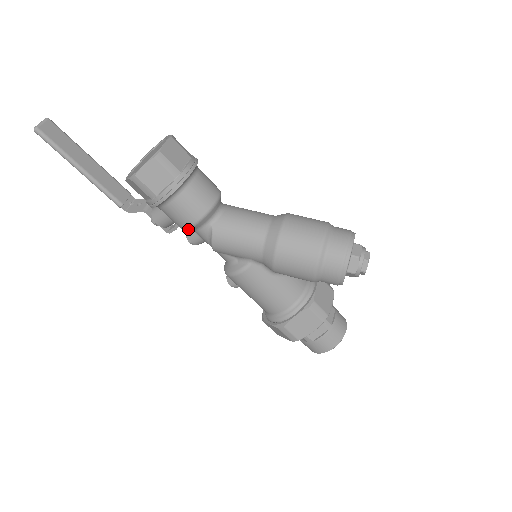
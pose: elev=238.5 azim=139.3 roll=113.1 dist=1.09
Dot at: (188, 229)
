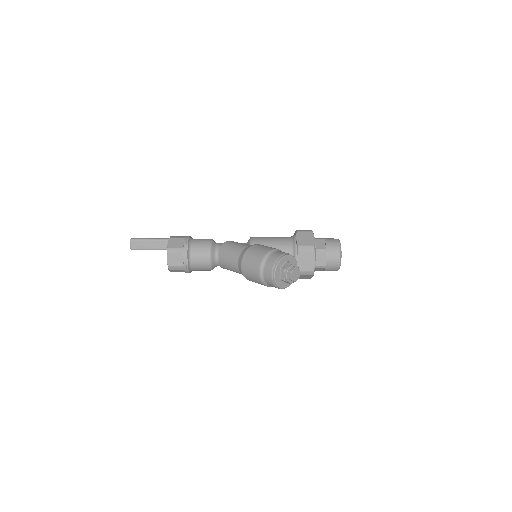
Dot at: occluded
